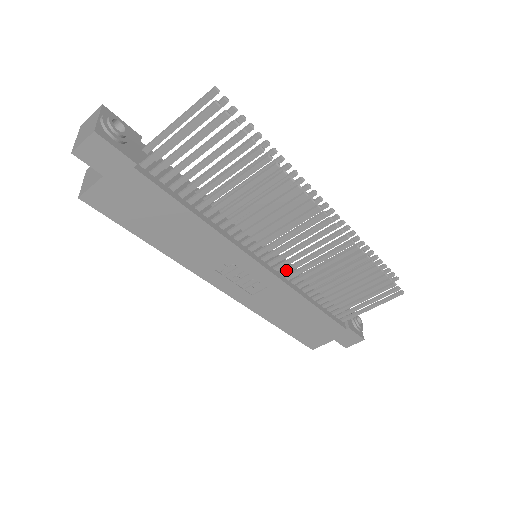
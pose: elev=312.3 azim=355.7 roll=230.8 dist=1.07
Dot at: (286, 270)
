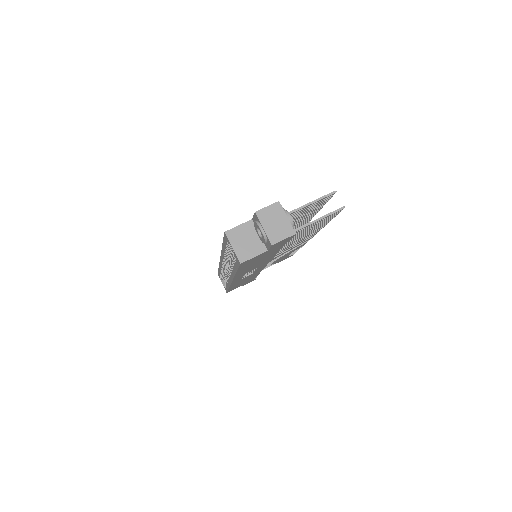
Dot at: occluded
